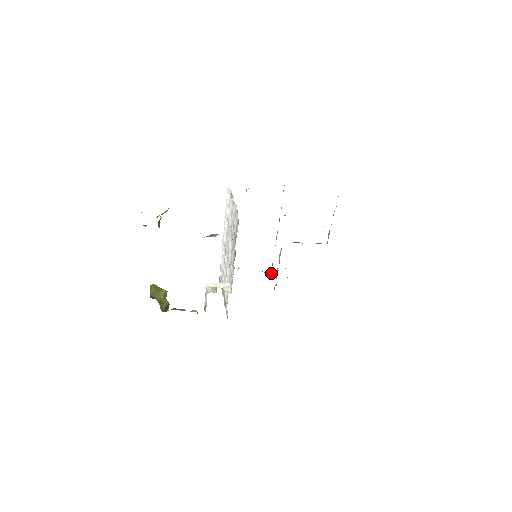
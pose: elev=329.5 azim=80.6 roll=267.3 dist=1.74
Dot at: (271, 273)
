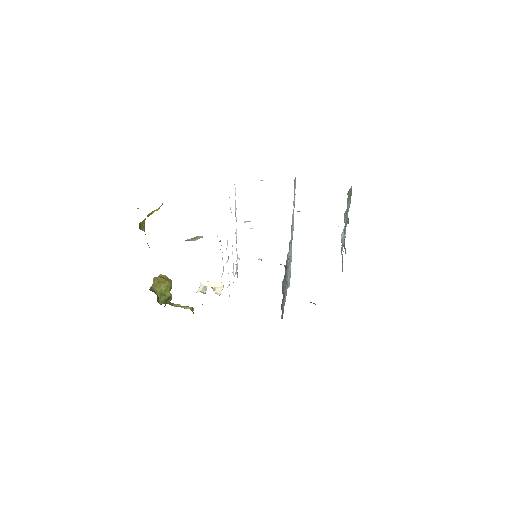
Dot at: occluded
